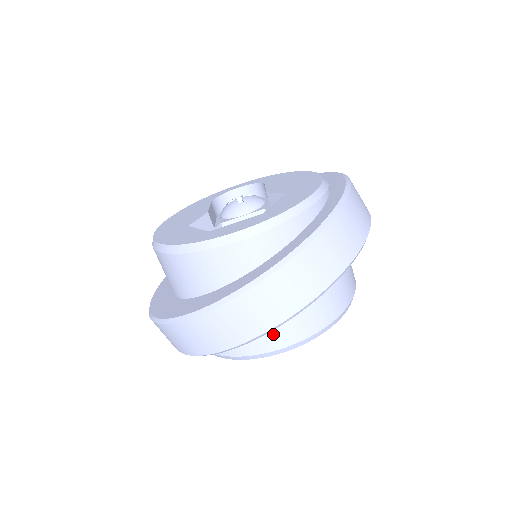
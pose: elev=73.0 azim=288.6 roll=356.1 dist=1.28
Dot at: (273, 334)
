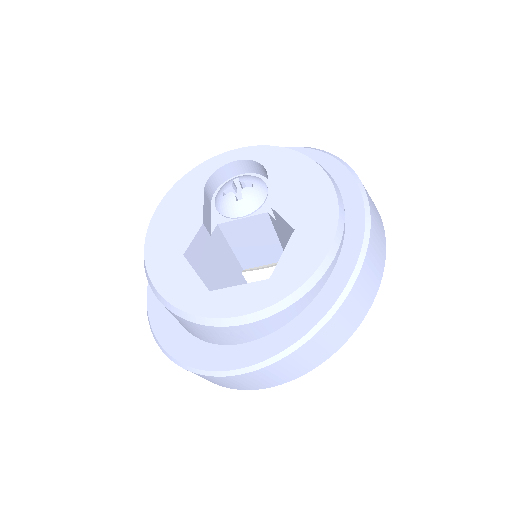
Dot at: occluded
